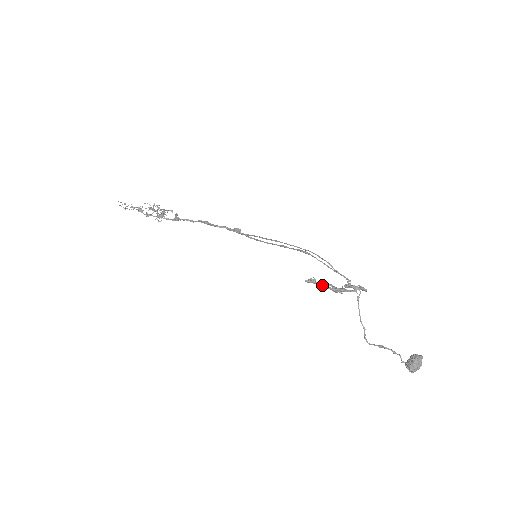
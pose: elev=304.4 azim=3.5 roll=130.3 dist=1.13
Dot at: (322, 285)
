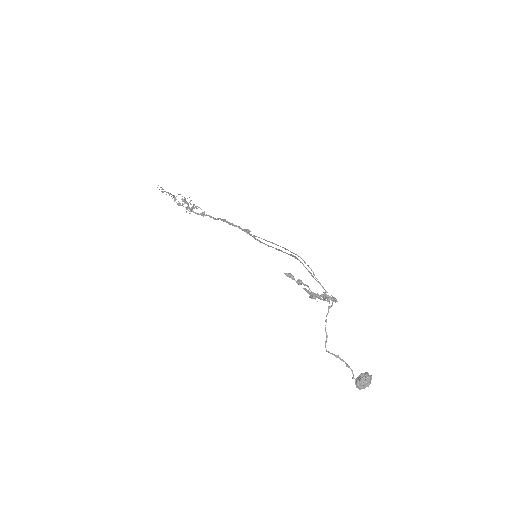
Dot at: (299, 283)
